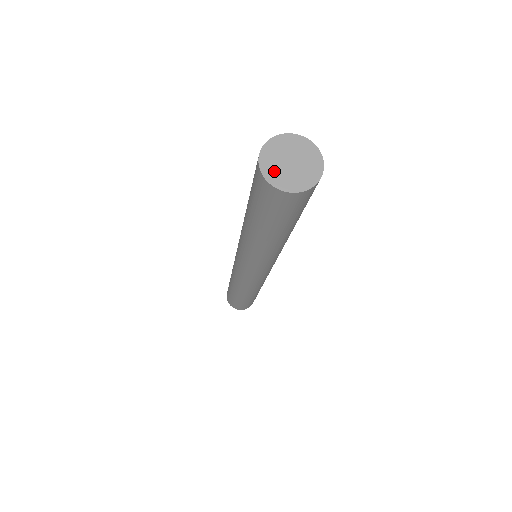
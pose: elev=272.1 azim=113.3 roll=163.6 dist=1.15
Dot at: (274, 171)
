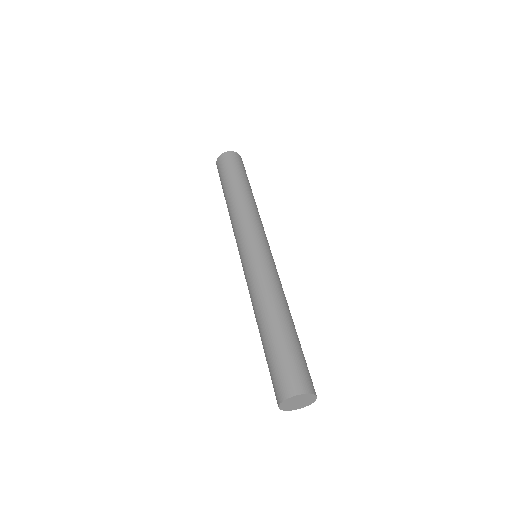
Dot at: occluded
